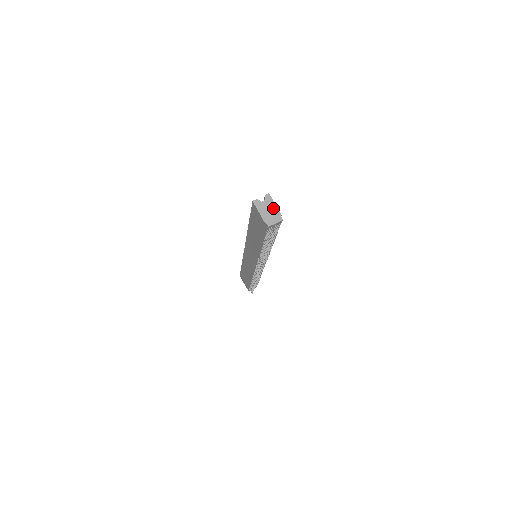
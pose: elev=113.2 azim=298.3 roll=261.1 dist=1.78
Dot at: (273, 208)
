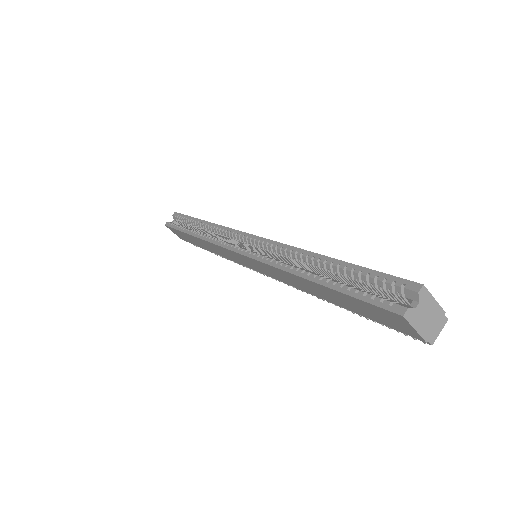
Dot at: (433, 309)
